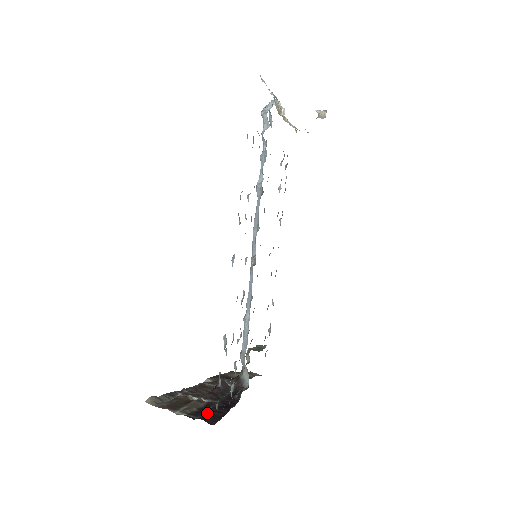
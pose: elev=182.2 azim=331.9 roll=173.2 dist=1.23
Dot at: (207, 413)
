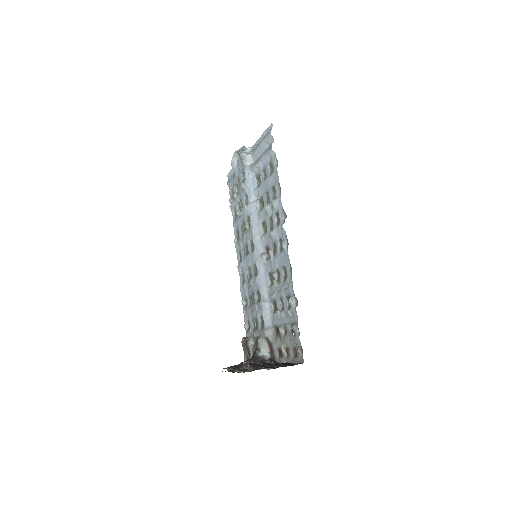
Dot at: (284, 364)
